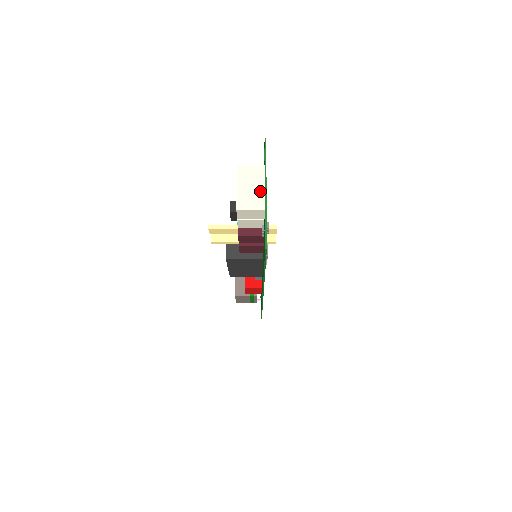
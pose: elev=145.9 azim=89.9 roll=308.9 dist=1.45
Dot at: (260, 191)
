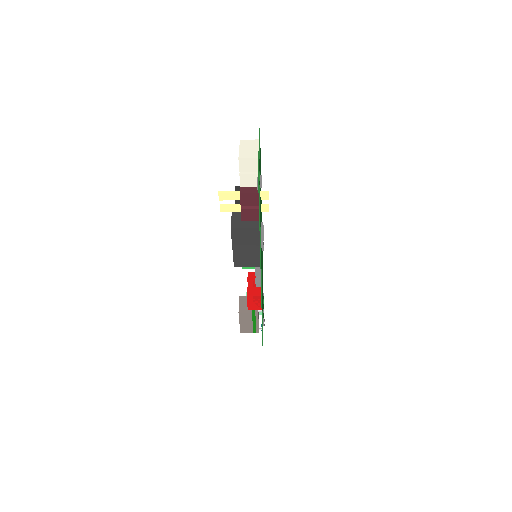
Dot at: (255, 150)
